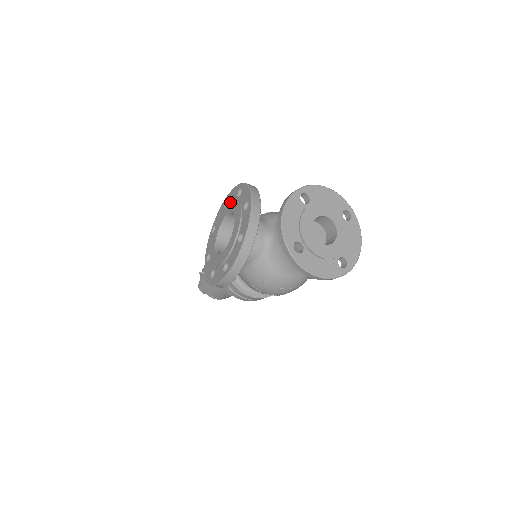
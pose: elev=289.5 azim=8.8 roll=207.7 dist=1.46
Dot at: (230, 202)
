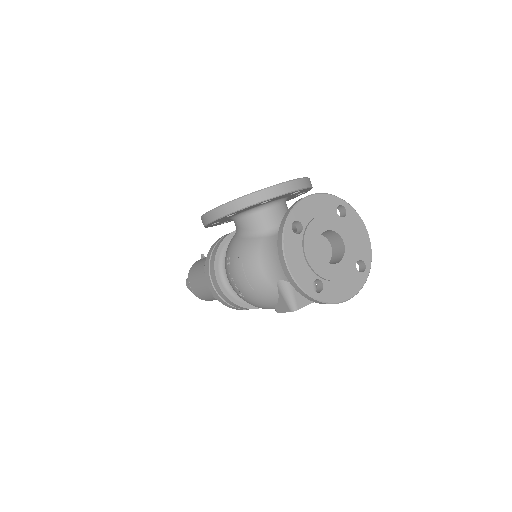
Dot at: occluded
